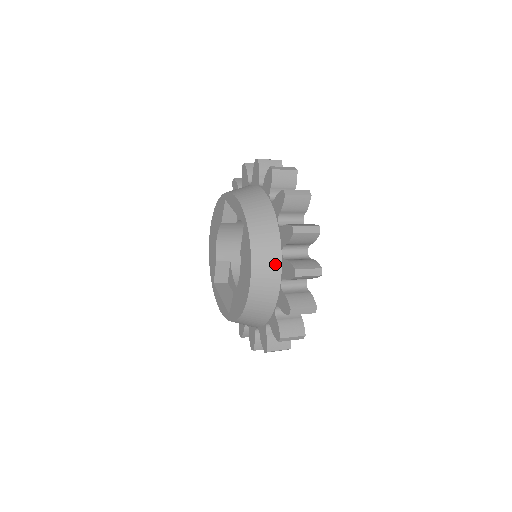
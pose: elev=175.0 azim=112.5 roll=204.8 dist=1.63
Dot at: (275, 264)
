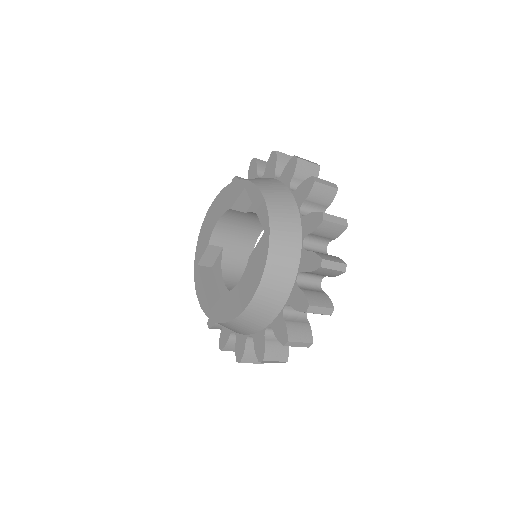
Dot at: (285, 287)
